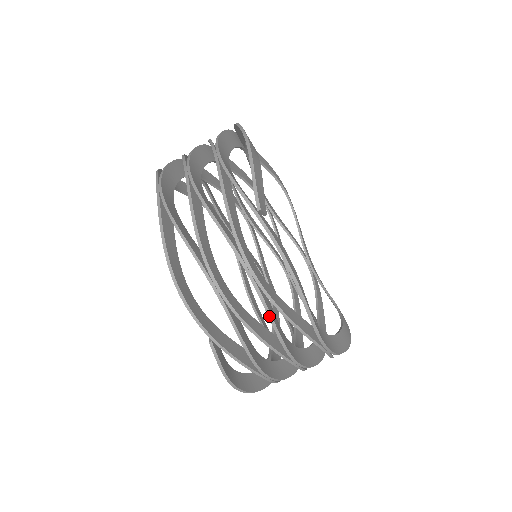
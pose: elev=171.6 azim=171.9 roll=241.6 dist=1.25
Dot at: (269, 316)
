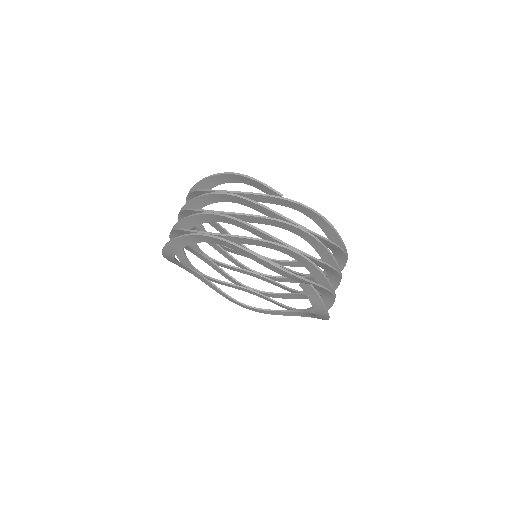
Dot at: (325, 247)
